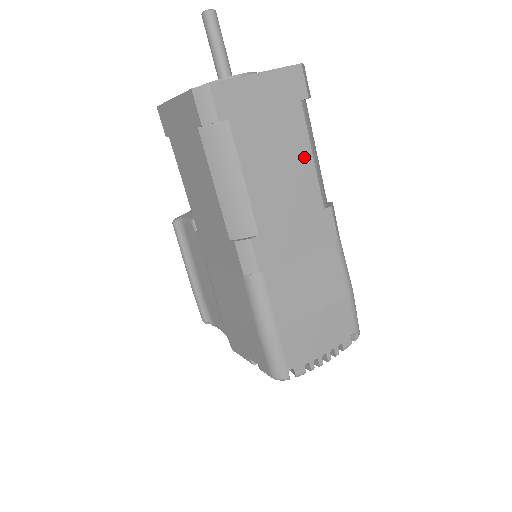
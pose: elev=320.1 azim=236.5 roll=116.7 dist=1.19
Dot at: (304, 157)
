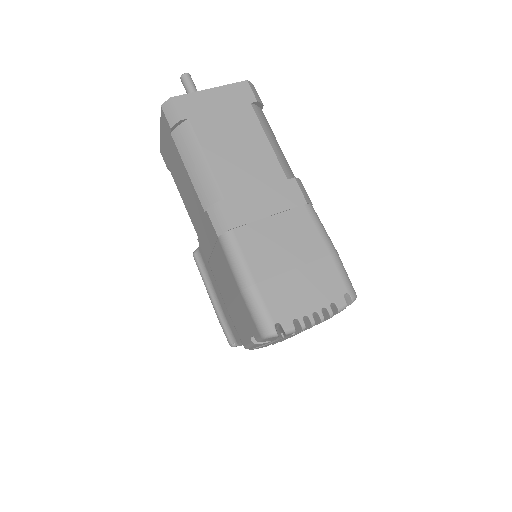
Dot at: (260, 141)
